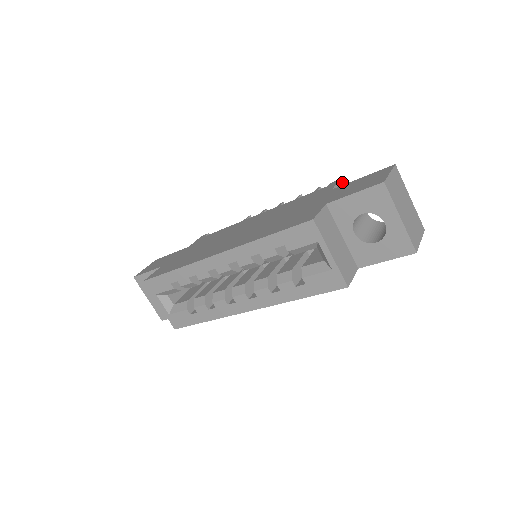
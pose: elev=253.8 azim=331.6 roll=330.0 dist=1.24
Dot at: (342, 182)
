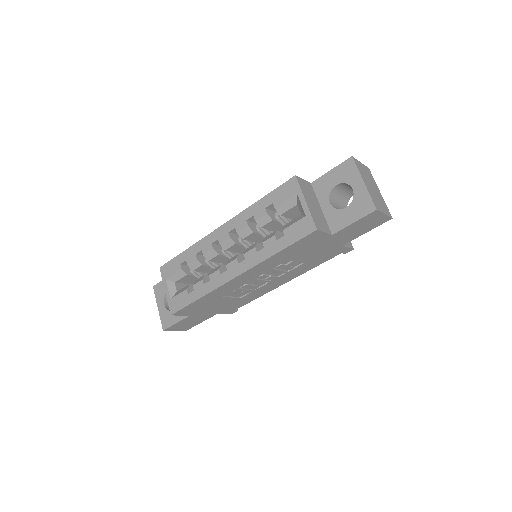
Dot at: occluded
